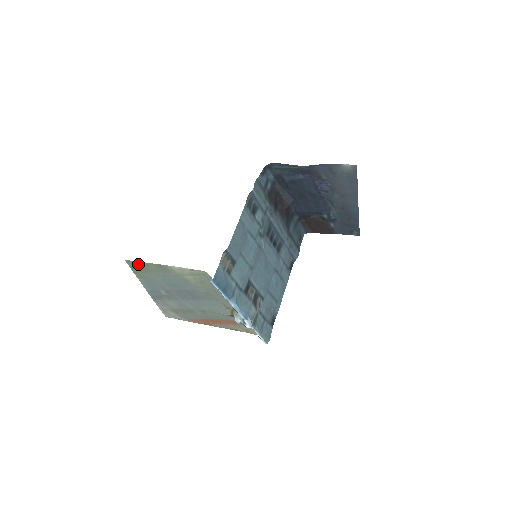
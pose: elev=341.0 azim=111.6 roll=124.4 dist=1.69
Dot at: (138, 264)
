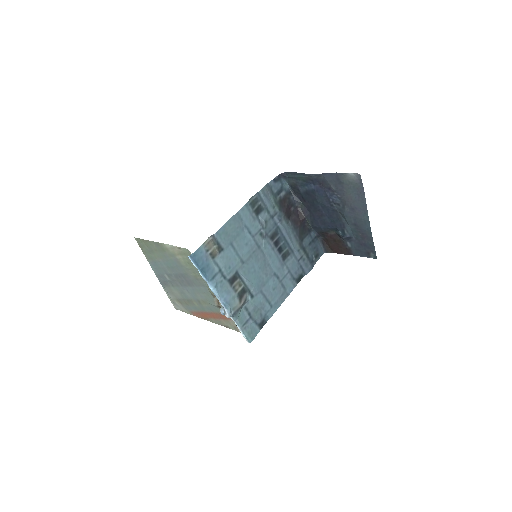
Dot at: (144, 242)
